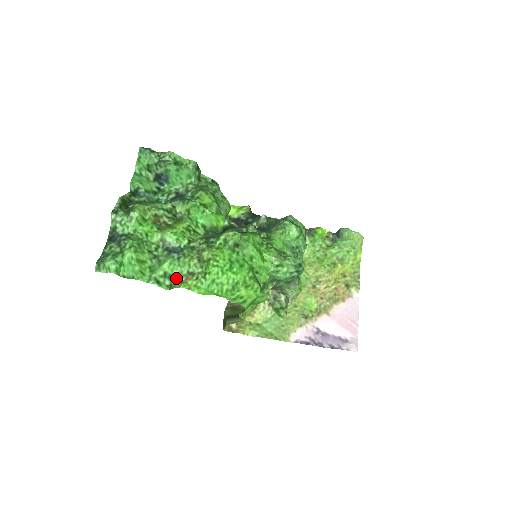
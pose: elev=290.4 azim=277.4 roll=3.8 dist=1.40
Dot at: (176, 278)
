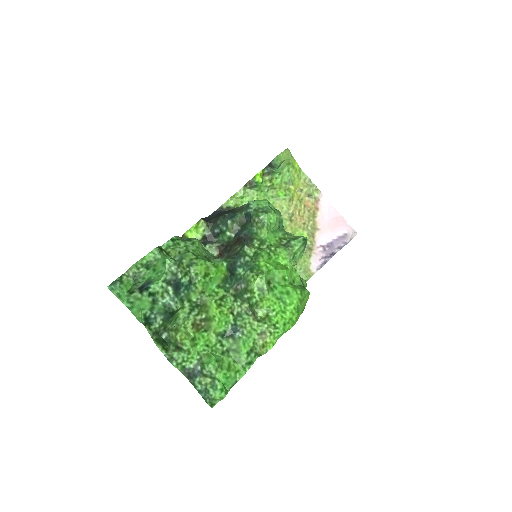
Dot at: (256, 347)
